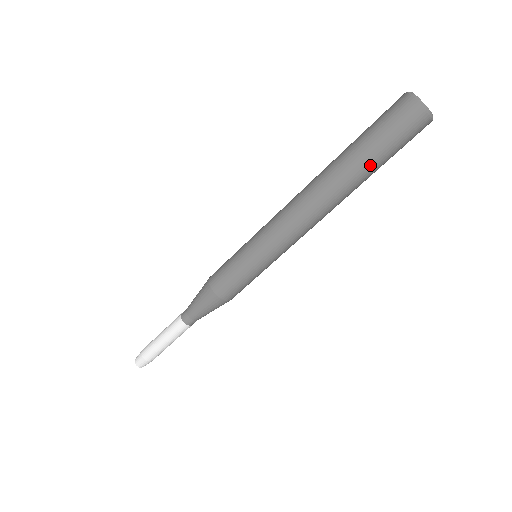
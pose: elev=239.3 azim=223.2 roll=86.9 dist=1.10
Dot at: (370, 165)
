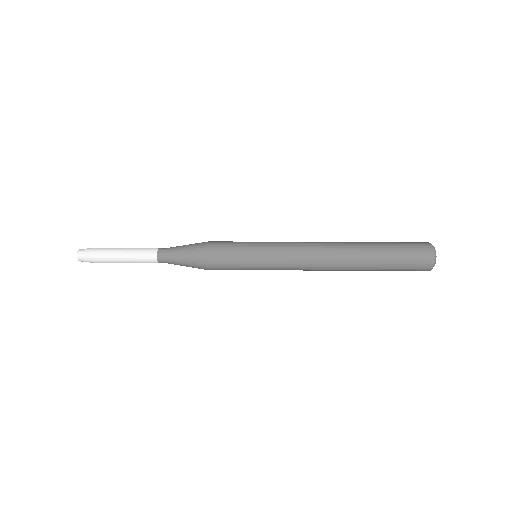
Dot at: (378, 270)
